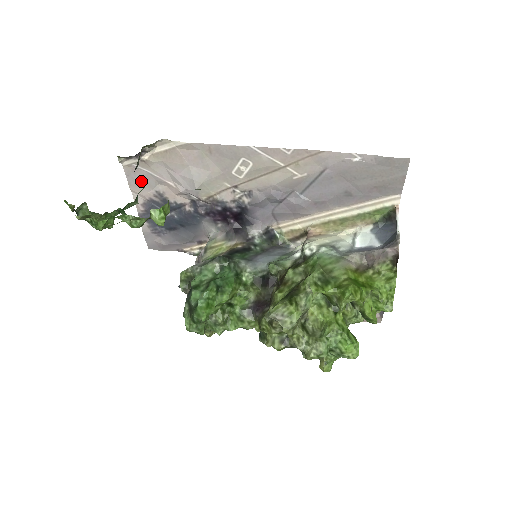
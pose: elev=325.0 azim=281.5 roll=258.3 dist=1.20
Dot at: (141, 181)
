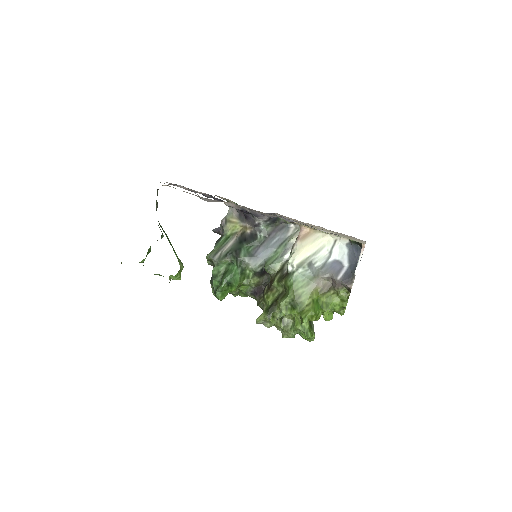
Dot at: occluded
